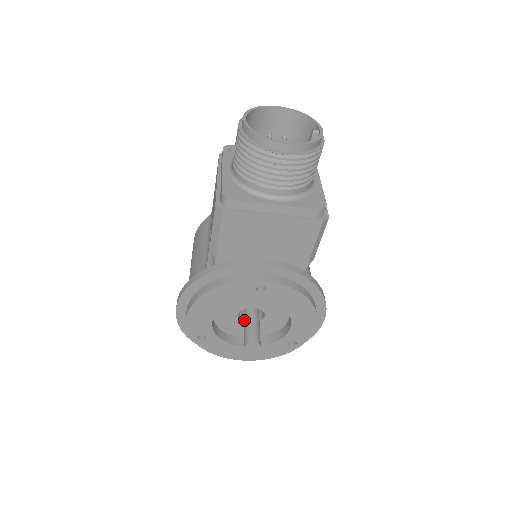
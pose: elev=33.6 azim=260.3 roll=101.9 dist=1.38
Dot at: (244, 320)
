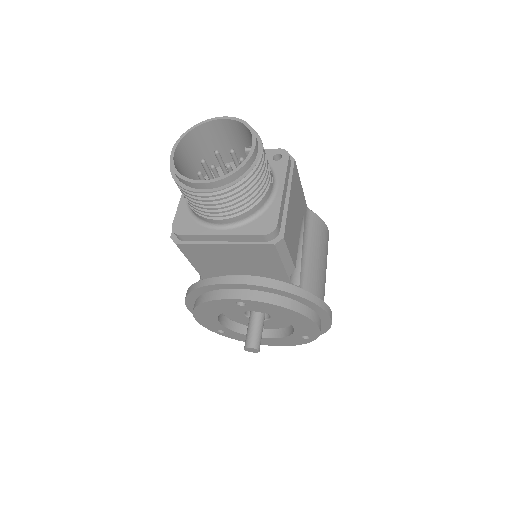
Dot at: occluded
